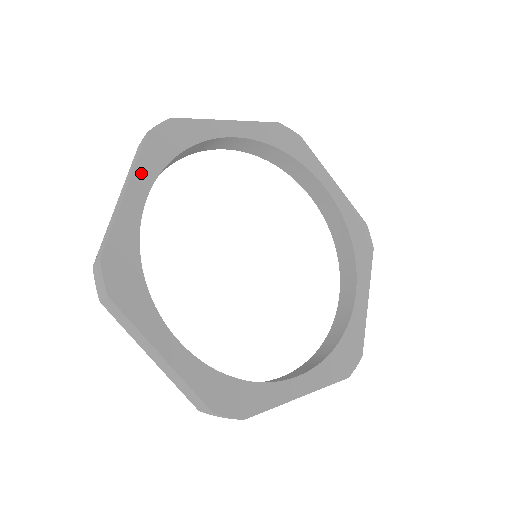
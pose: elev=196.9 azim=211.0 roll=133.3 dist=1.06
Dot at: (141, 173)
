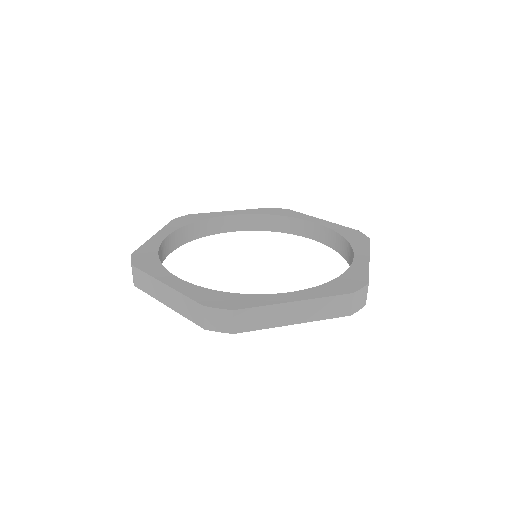
Dot at: (166, 230)
